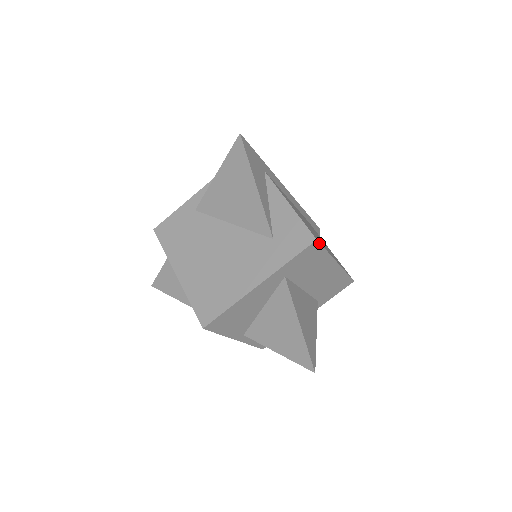
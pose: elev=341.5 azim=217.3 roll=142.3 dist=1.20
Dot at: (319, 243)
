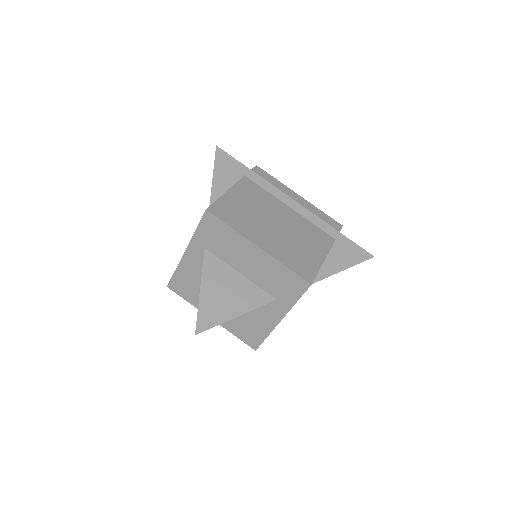
Dot at: (212, 214)
